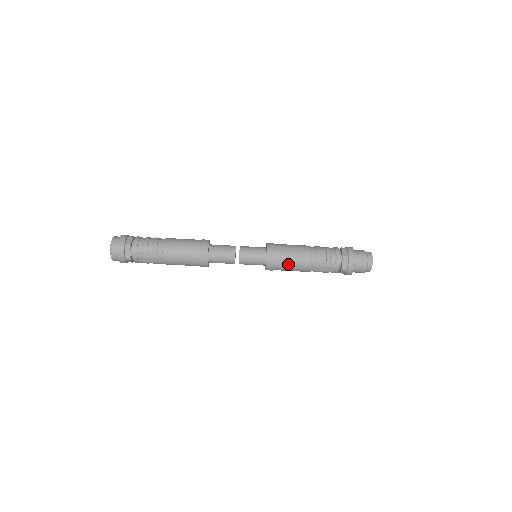
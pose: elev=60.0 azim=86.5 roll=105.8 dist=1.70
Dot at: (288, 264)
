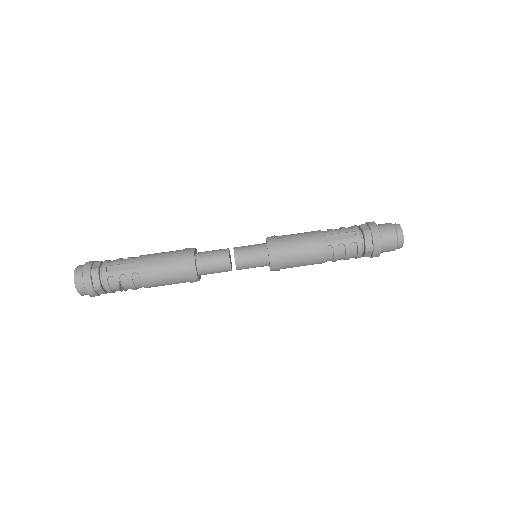
Dot at: (294, 239)
